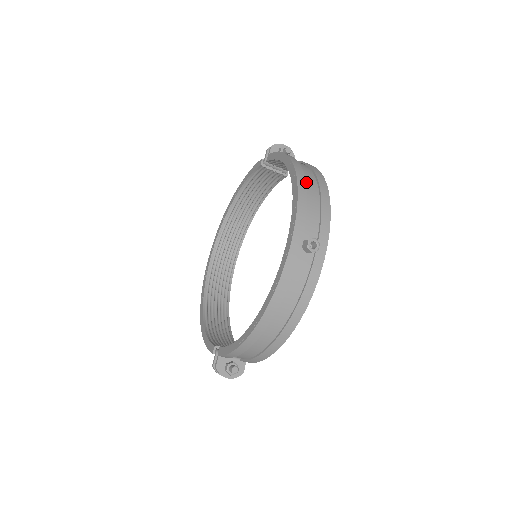
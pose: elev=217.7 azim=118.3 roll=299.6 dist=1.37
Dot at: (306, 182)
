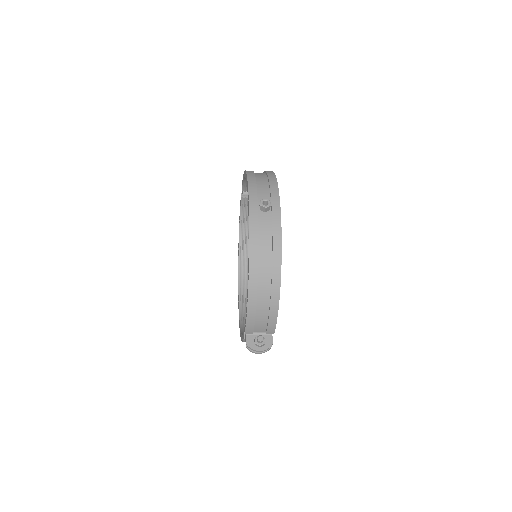
Dot at: (256, 176)
